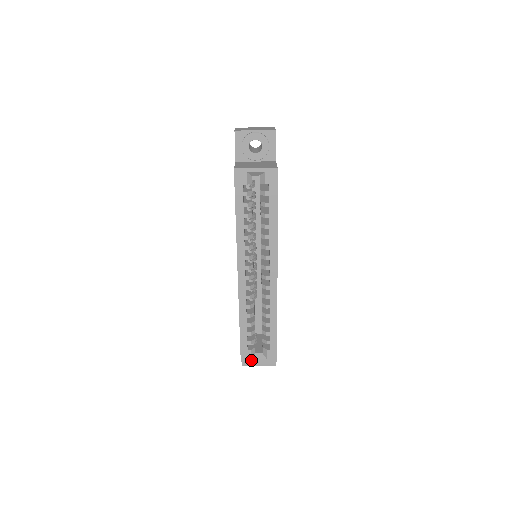
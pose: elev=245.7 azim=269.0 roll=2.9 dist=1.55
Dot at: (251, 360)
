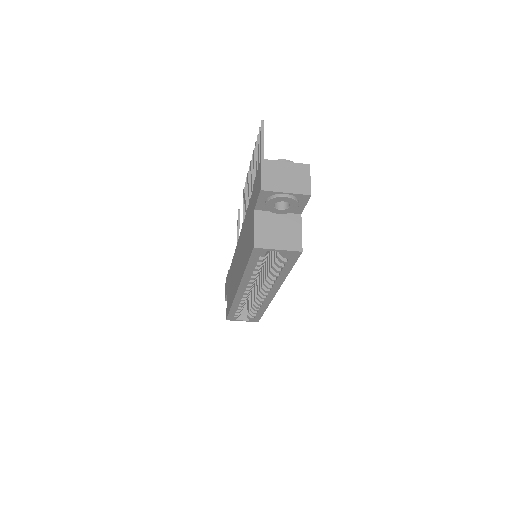
Dot at: (235, 320)
